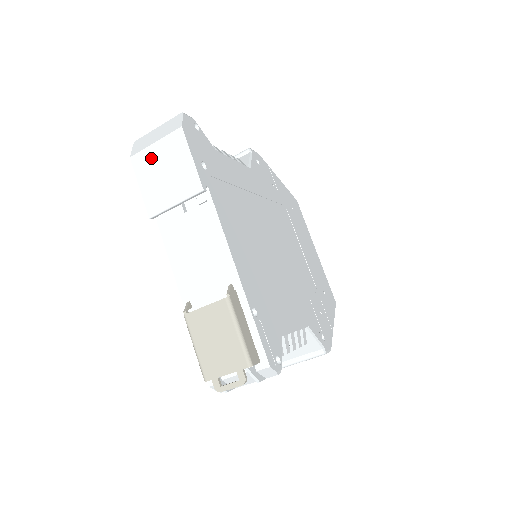
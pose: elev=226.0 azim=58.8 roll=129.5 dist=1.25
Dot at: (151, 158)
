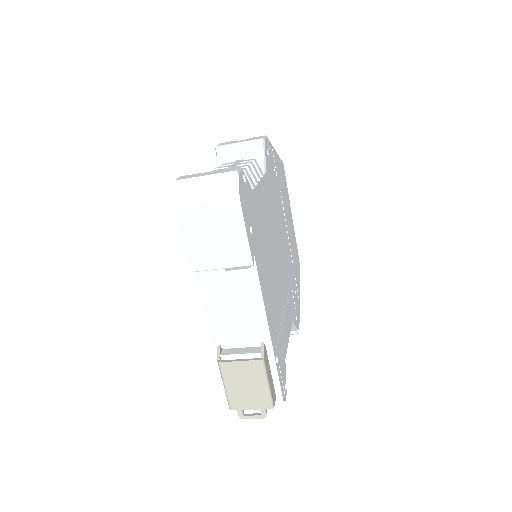
Dot at: (199, 217)
